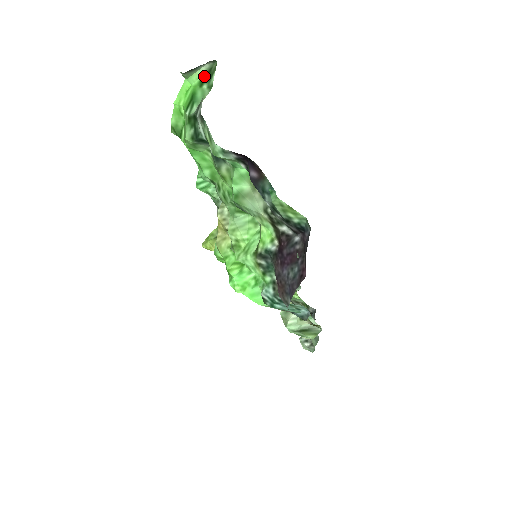
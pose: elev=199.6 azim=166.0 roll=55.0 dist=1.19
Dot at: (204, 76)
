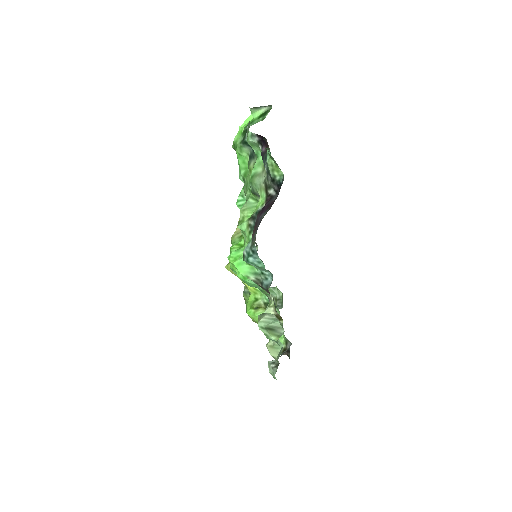
Dot at: (262, 114)
